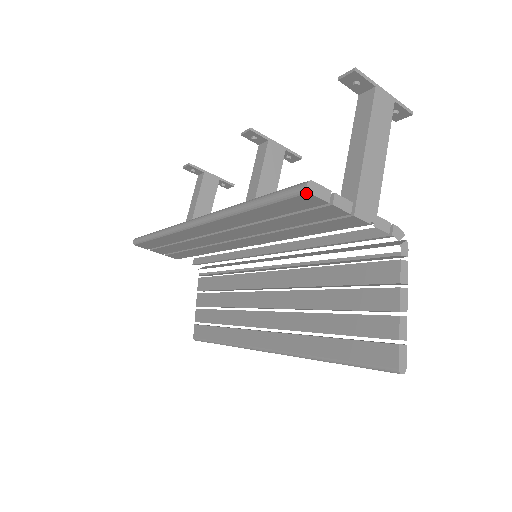
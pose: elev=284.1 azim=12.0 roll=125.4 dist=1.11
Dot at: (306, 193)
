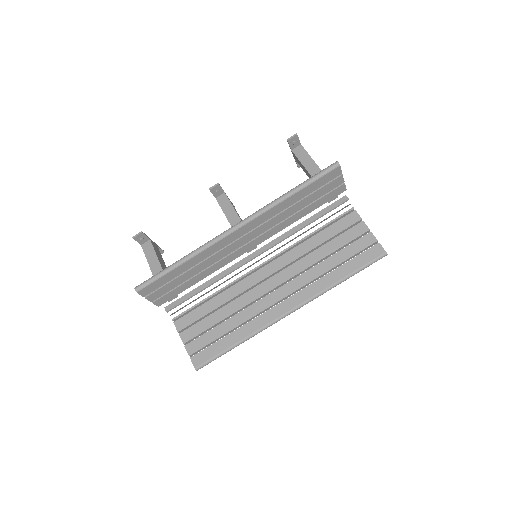
Dot at: (338, 166)
